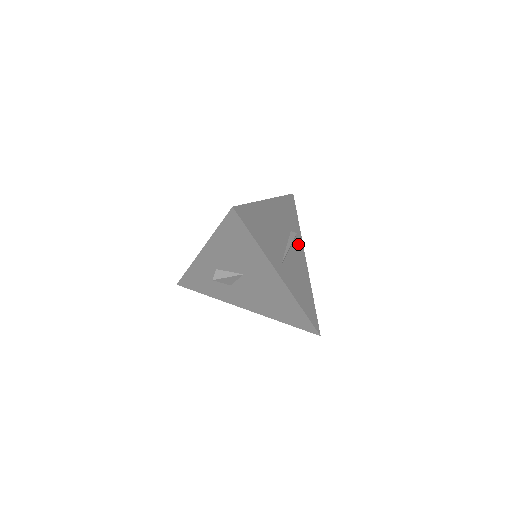
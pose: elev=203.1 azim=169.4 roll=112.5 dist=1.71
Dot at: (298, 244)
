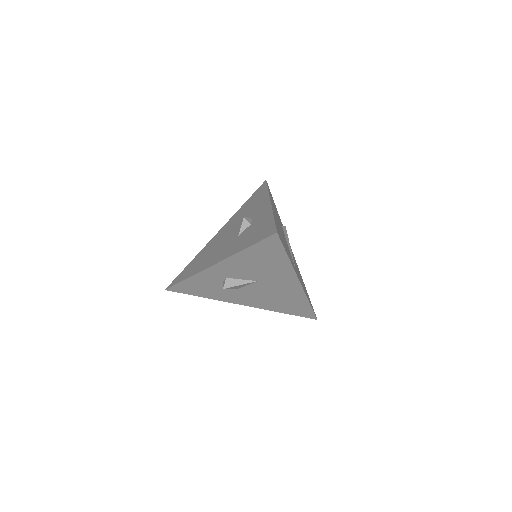
Dot at: occluded
